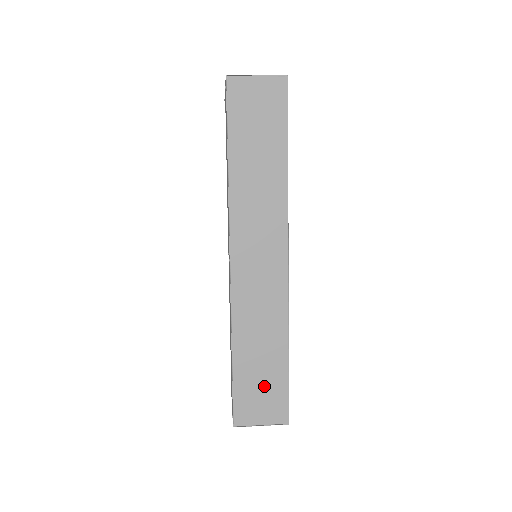
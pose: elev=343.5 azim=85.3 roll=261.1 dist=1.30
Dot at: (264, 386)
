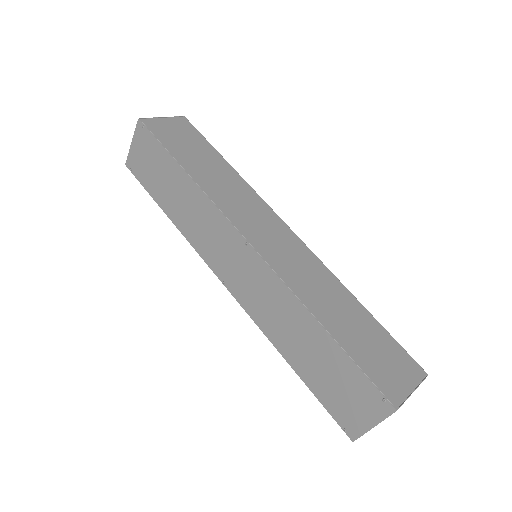
Dot at: (376, 346)
